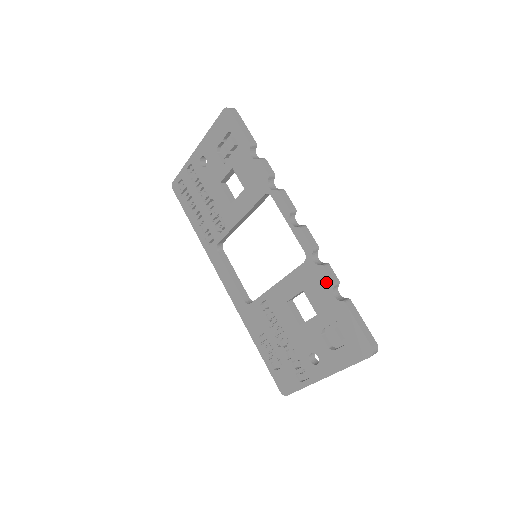
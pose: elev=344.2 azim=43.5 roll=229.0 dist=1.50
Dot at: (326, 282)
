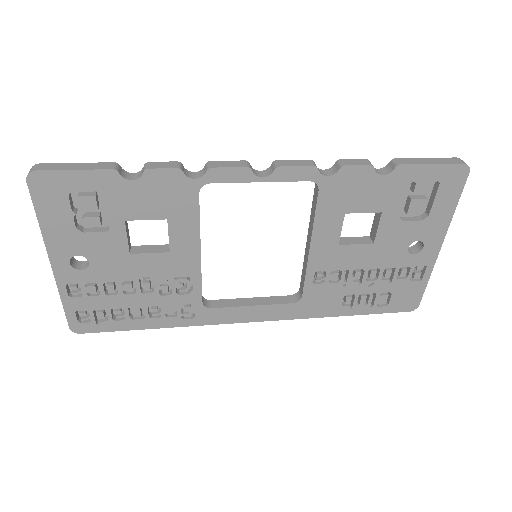
Dot at: (362, 175)
